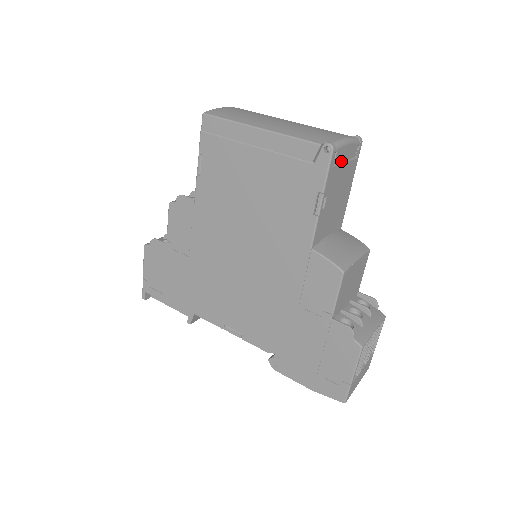
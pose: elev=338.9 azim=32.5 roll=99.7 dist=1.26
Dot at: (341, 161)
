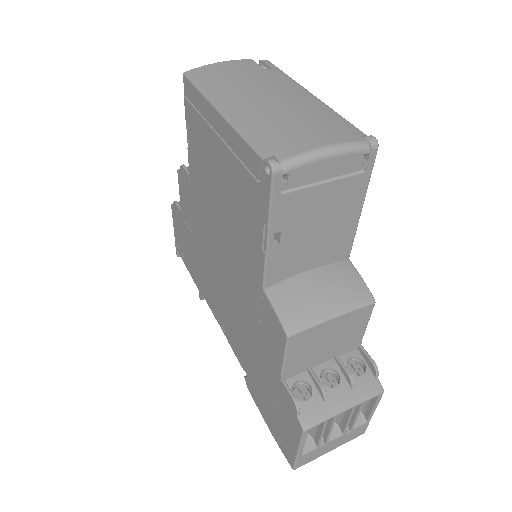
Dot at: (316, 181)
